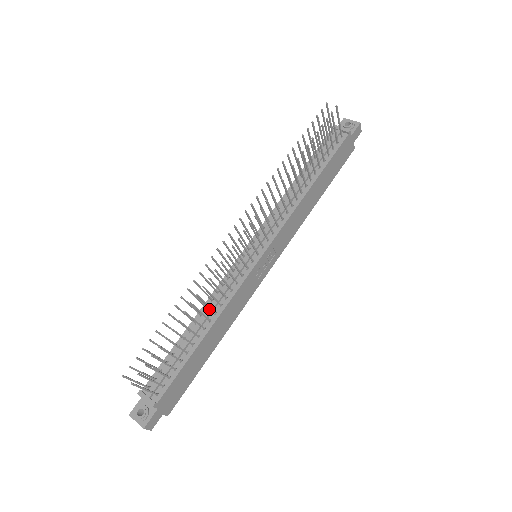
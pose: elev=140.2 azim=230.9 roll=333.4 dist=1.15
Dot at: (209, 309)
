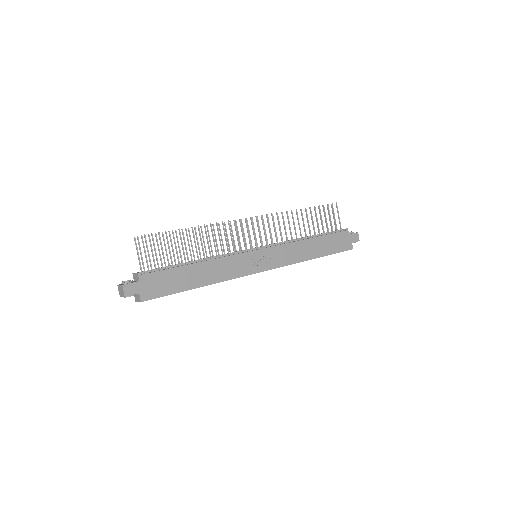
Dot at: (208, 257)
